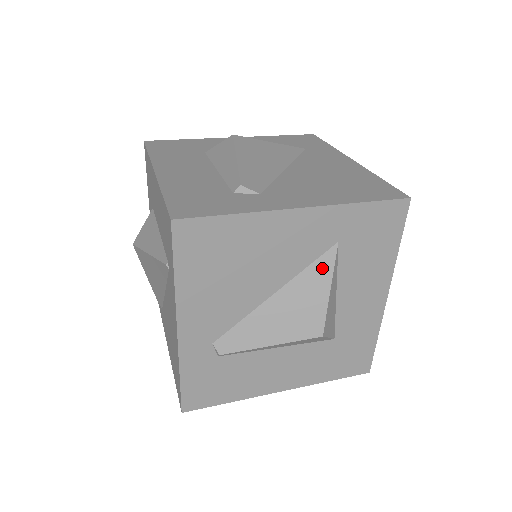
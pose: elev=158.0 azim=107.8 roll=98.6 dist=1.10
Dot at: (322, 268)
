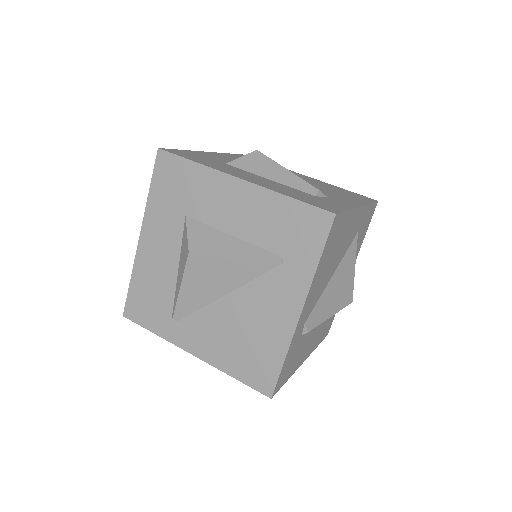
Dot at: (352, 251)
